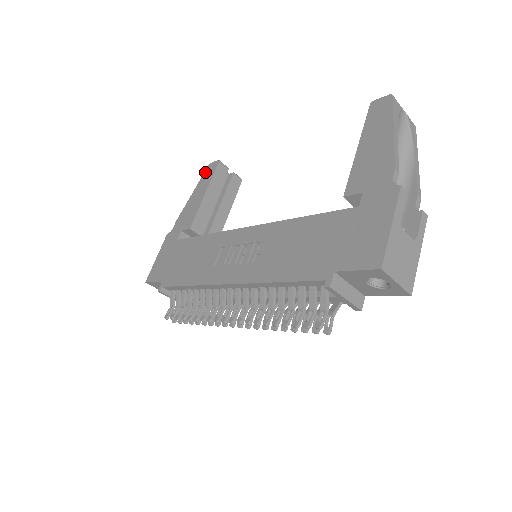
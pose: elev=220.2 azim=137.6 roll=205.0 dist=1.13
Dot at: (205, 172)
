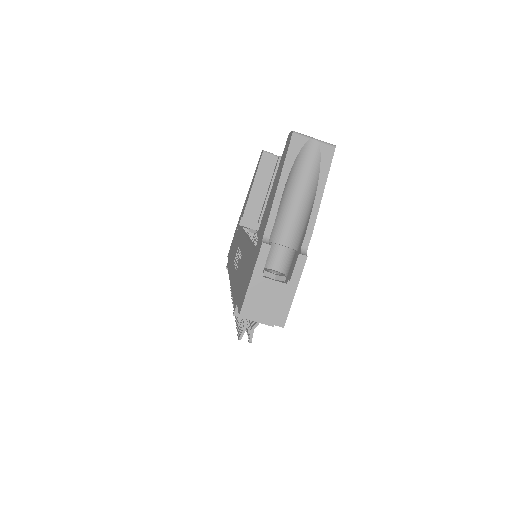
Dot at: occluded
